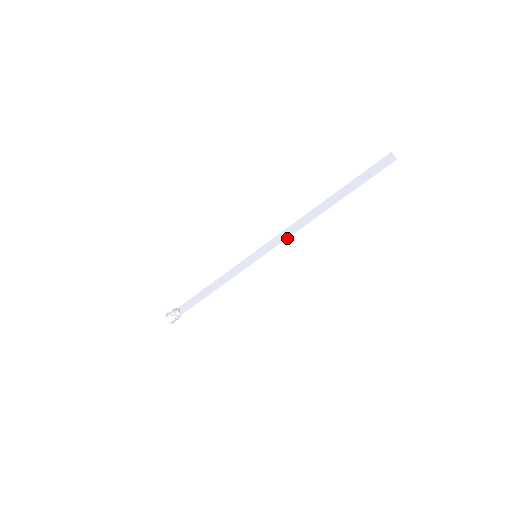
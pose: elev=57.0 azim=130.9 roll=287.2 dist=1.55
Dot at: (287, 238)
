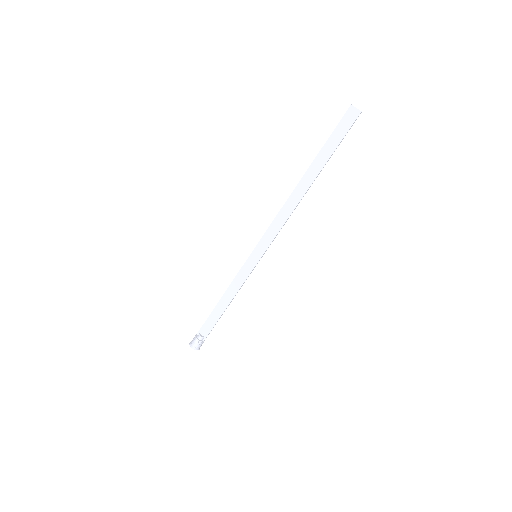
Dot at: (281, 228)
